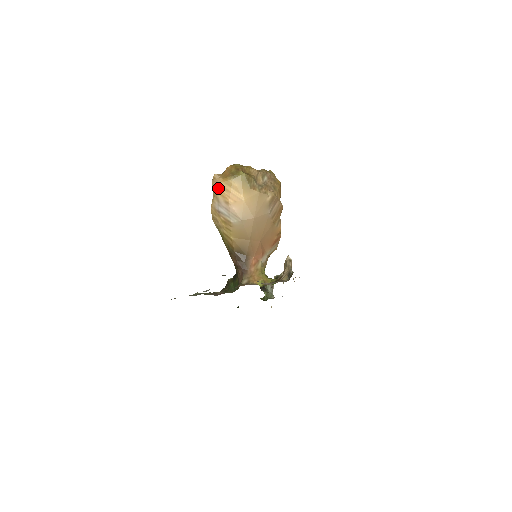
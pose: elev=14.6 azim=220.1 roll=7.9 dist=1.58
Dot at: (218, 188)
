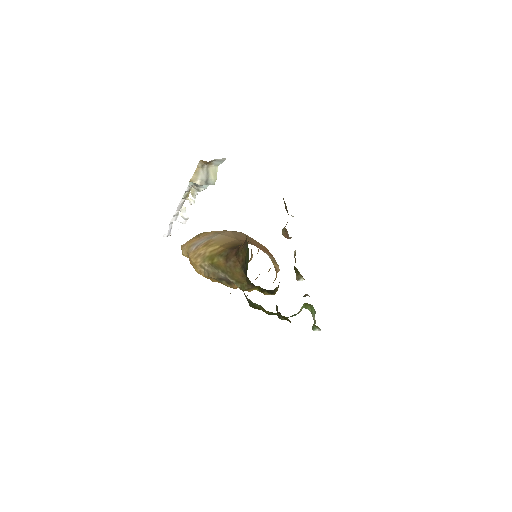
Dot at: (188, 243)
